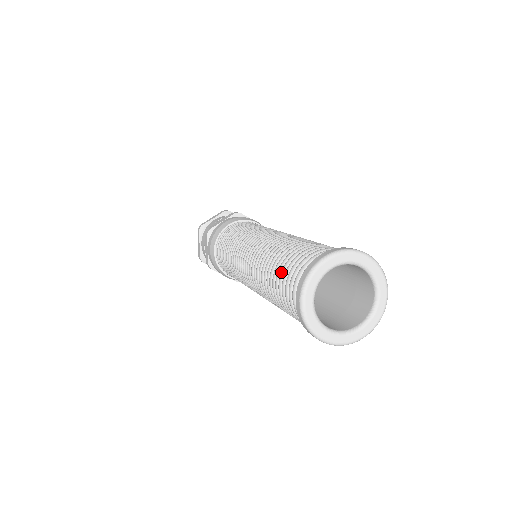
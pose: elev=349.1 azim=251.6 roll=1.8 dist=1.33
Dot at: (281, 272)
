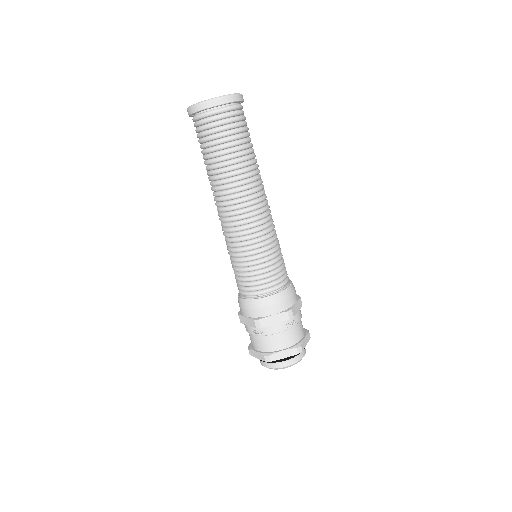
Dot at: occluded
